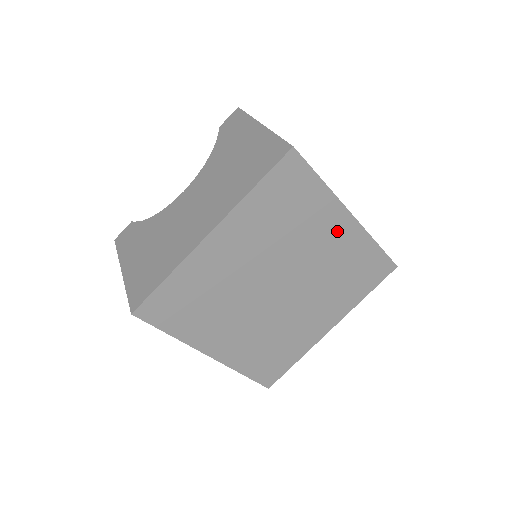
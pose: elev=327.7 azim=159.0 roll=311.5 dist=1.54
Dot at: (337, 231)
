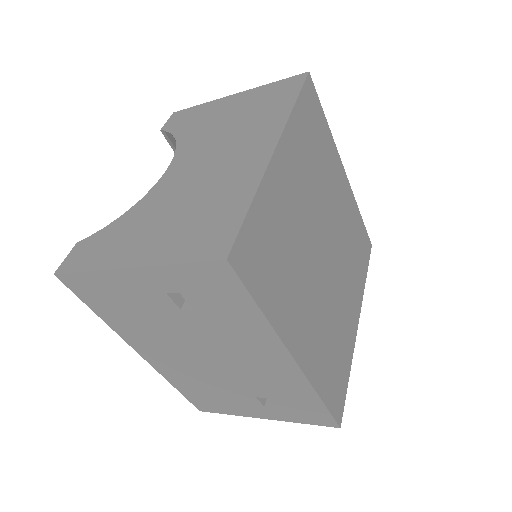
Dot at: (341, 187)
